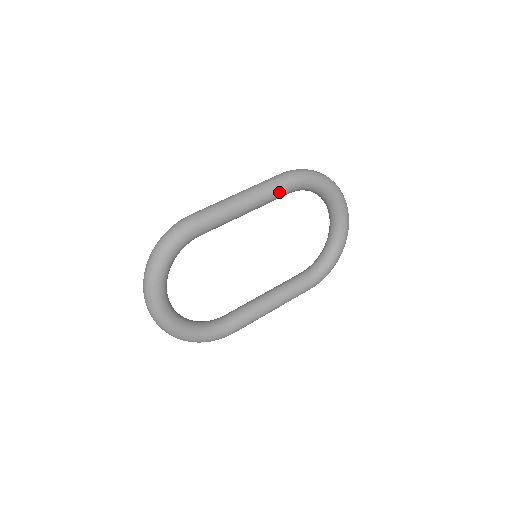
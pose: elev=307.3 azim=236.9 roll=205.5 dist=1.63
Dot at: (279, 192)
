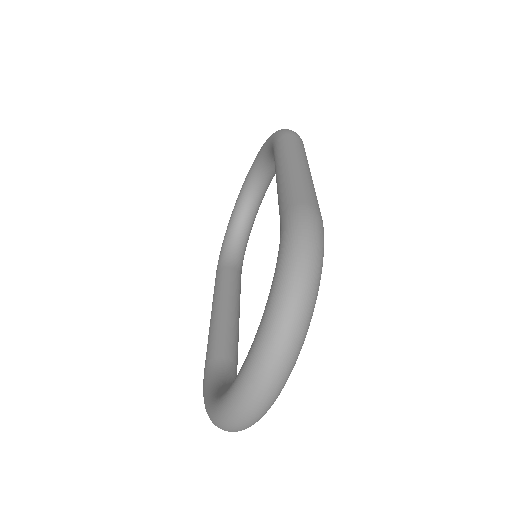
Dot at: occluded
